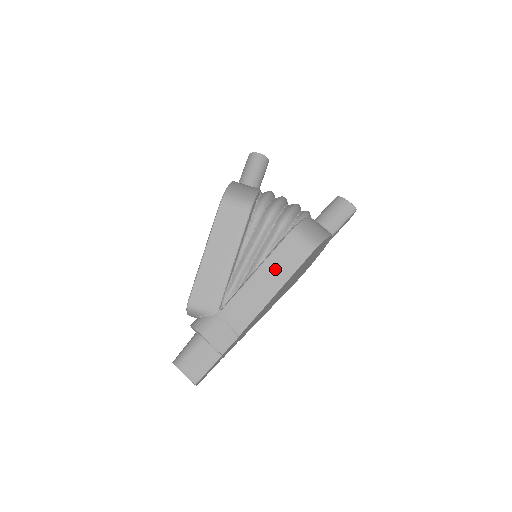
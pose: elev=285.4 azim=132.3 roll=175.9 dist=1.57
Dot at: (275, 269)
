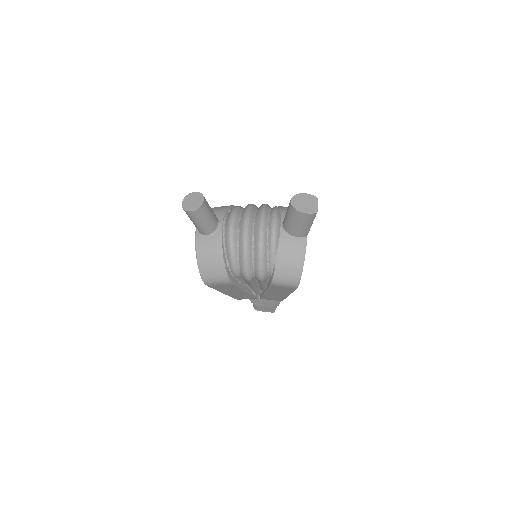
Dot at: (278, 292)
